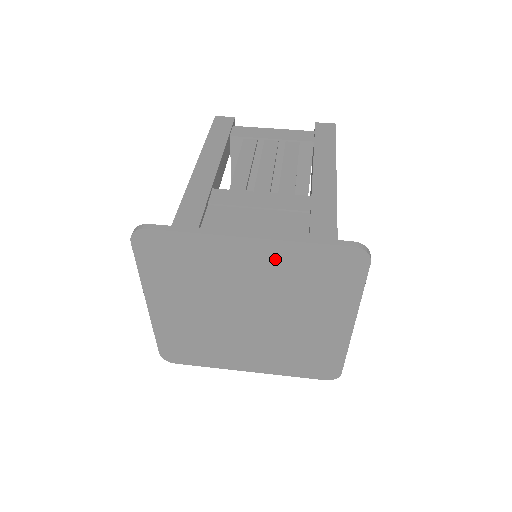
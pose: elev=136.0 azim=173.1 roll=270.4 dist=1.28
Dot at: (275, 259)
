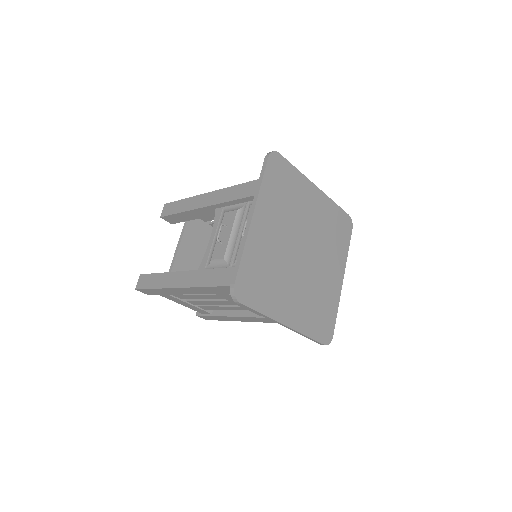
Dot at: (323, 208)
